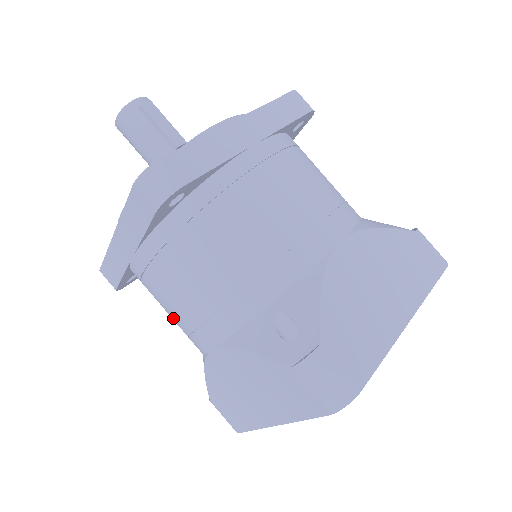
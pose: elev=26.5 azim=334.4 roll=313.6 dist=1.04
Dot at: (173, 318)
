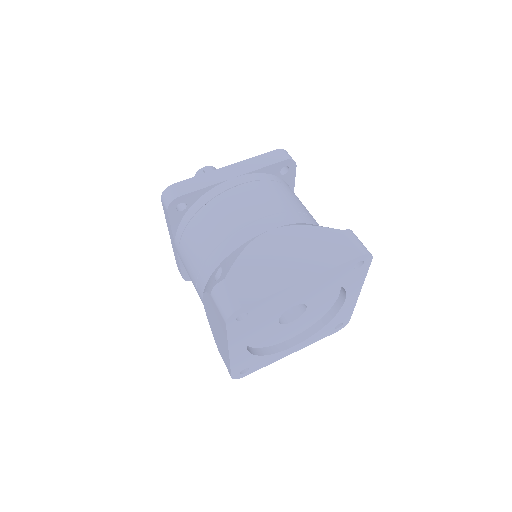
Dot at: occluded
